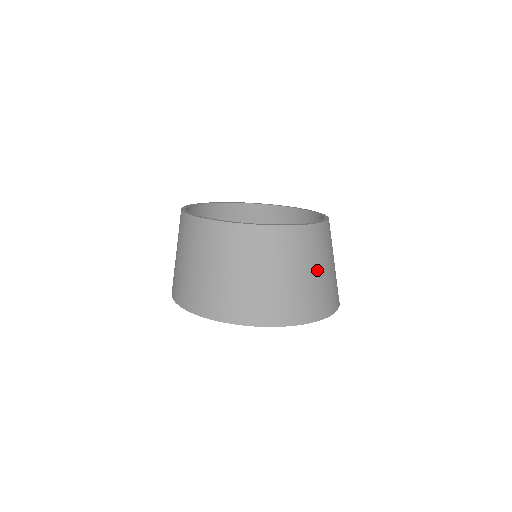
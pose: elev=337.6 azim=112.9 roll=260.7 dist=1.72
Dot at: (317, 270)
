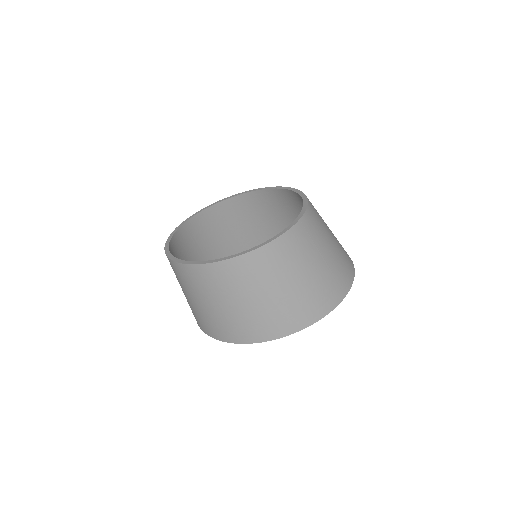
Dot at: (297, 279)
